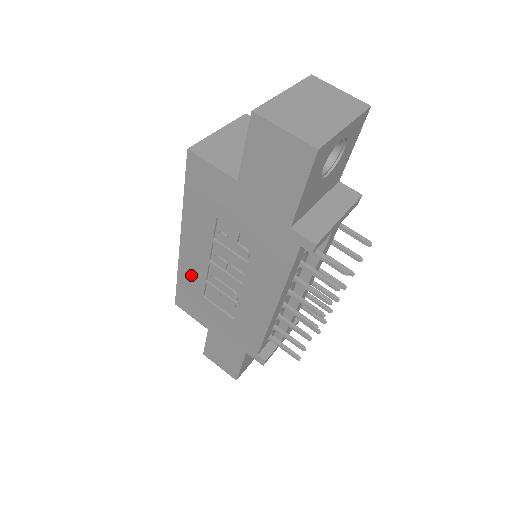
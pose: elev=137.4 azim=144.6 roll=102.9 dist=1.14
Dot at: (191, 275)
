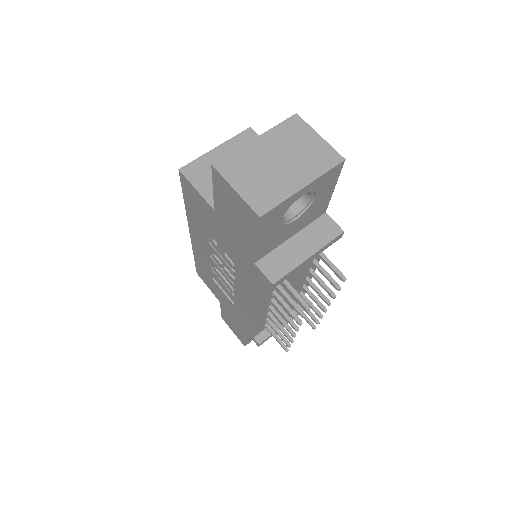
Dot at: (201, 259)
